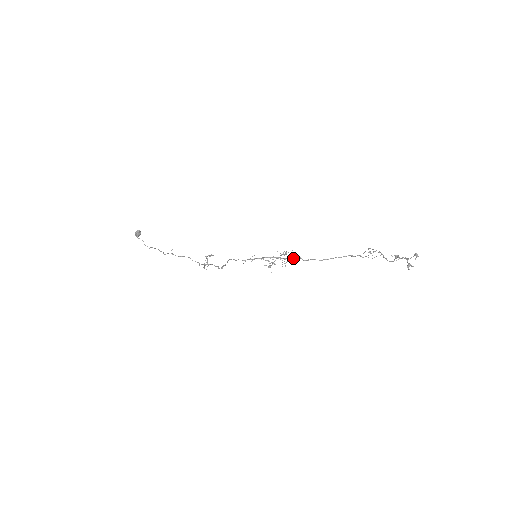
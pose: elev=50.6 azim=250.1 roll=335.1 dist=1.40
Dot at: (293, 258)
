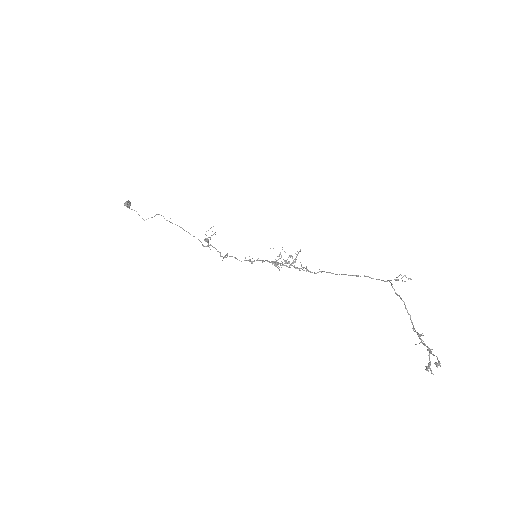
Dot at: (299, 268)
